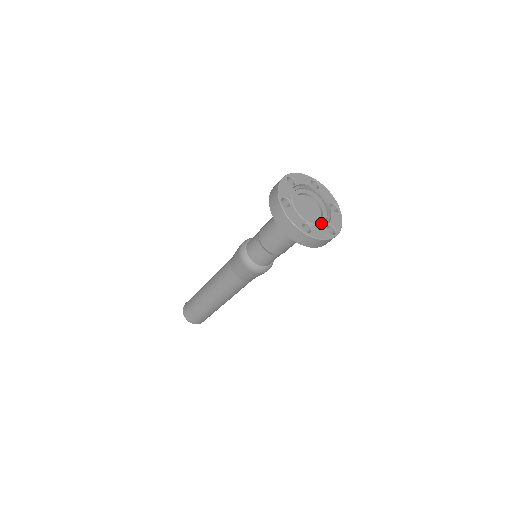
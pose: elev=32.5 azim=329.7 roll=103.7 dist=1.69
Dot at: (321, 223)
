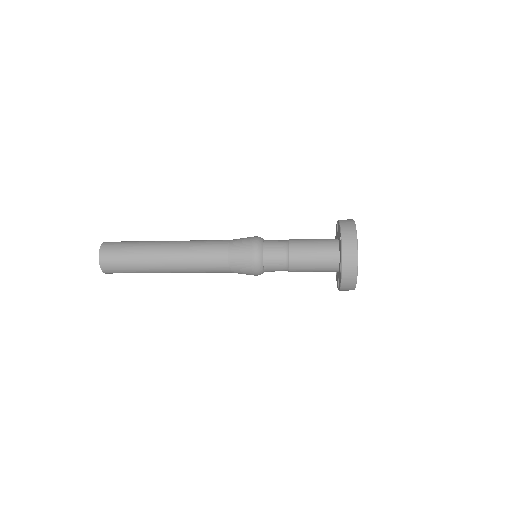
Dot at: occluded
